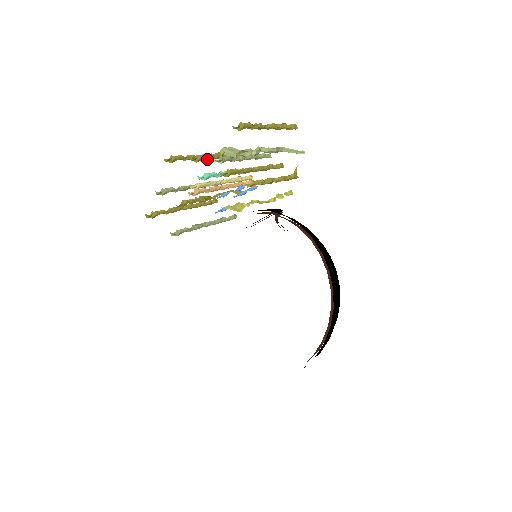
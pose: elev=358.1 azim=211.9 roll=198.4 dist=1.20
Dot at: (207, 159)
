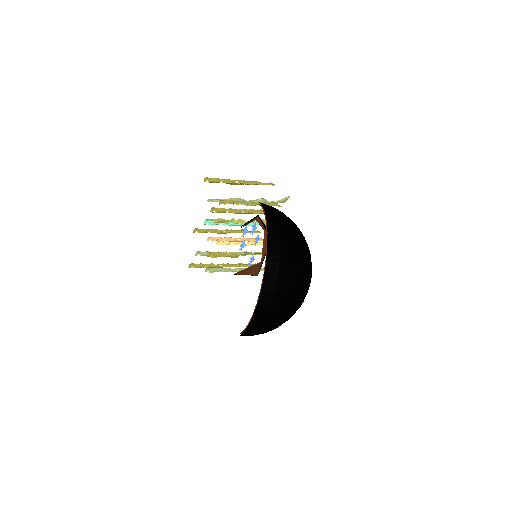
Dot at: occluded
